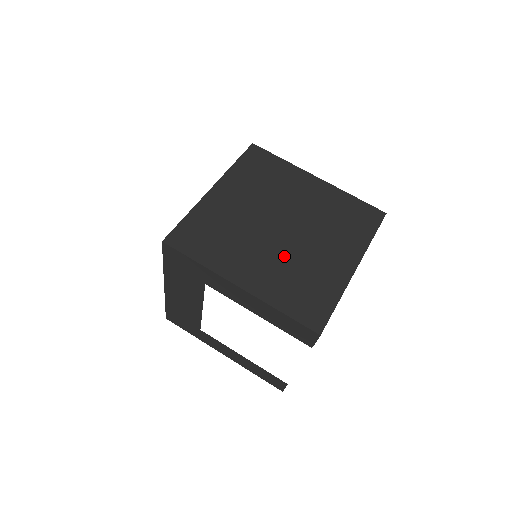
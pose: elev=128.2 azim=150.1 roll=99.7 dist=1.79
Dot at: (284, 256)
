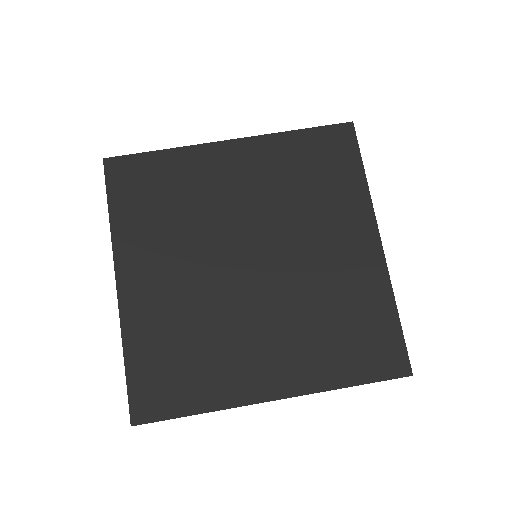
Dot at: (207, 299)
